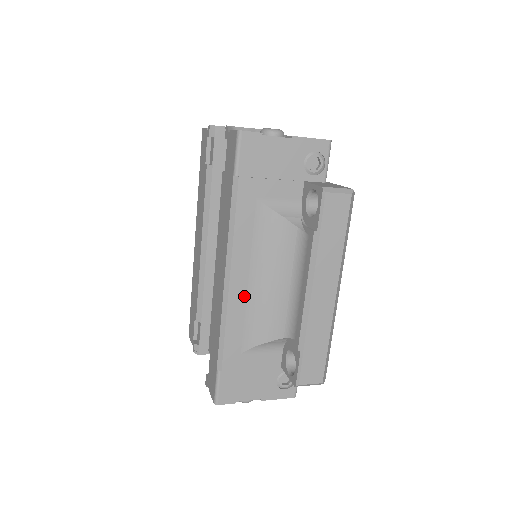
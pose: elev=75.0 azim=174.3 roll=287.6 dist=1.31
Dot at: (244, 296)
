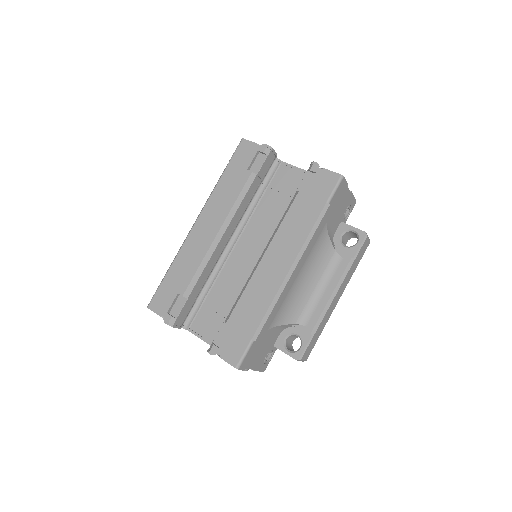
Dot at: (290, 287)
